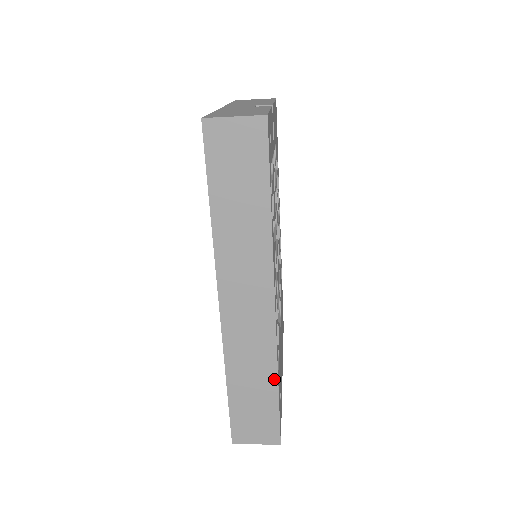
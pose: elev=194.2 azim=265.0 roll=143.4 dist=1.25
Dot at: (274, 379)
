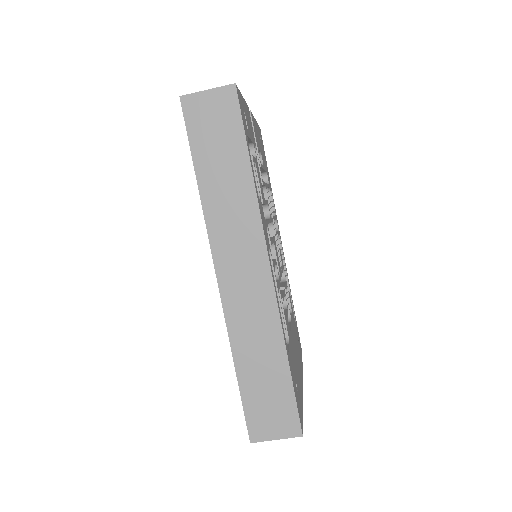
Dot at: (283, 353)
